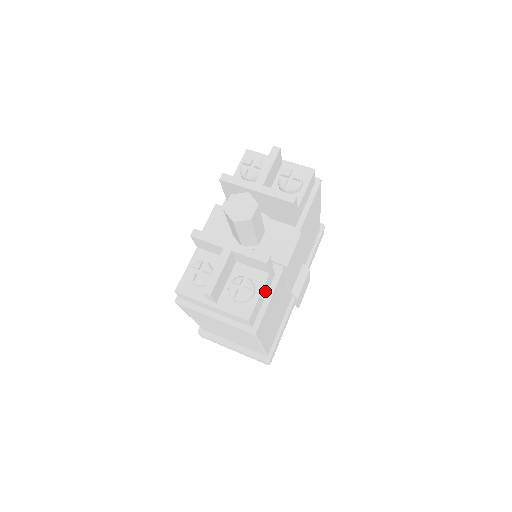
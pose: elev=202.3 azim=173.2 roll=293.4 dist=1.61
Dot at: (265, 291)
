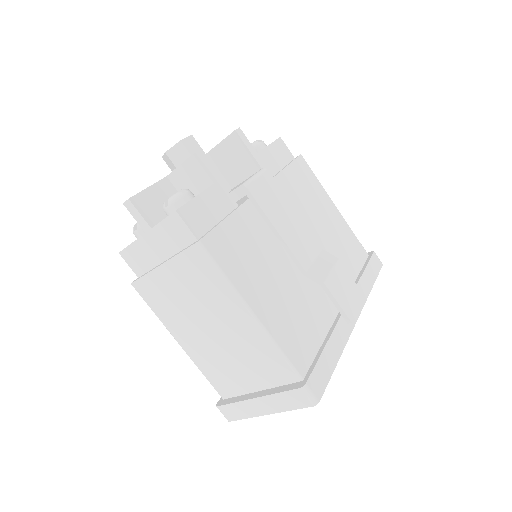
Dot at: (216, 207)
